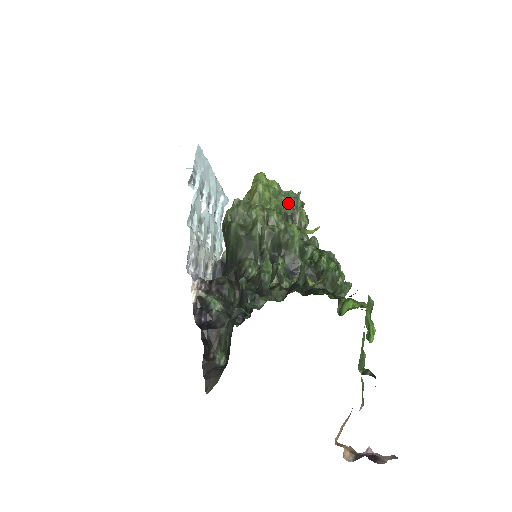
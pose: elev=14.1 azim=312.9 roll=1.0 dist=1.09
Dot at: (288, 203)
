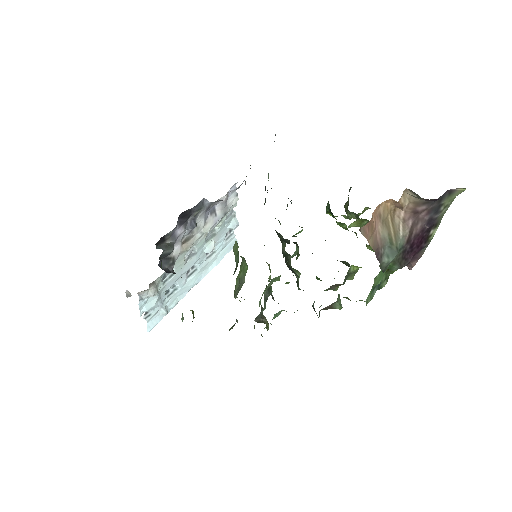
Dot at: occluded
